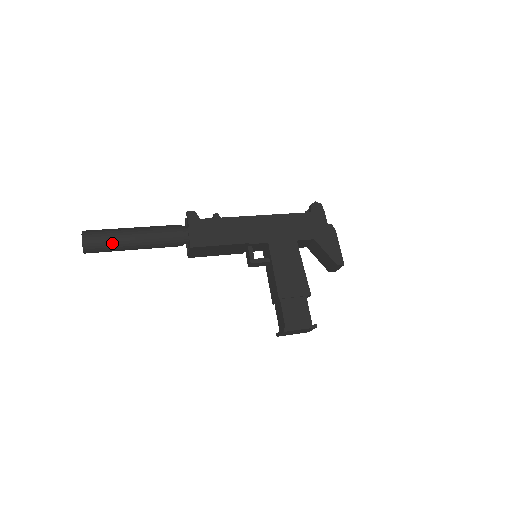
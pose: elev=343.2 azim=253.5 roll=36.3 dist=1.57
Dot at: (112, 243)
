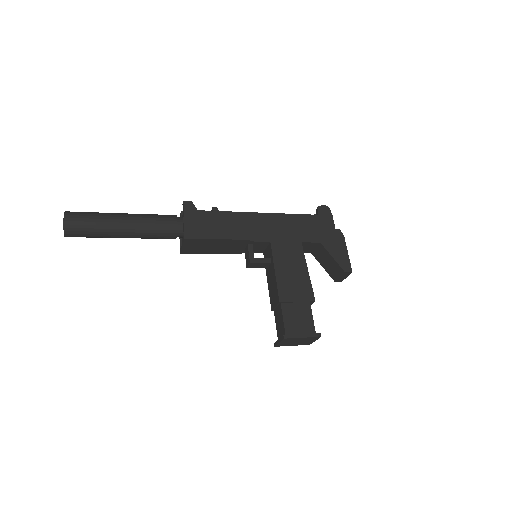
Dot at: (97, 227)
